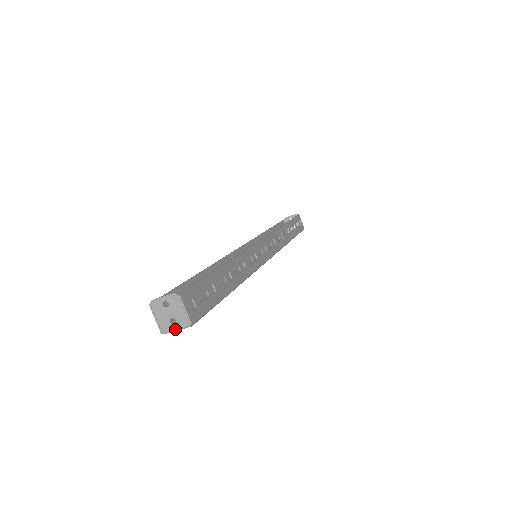
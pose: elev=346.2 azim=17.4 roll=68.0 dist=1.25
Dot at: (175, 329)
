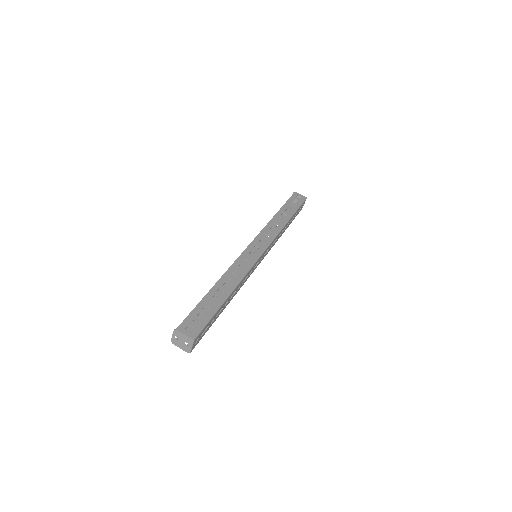
Dot at: (190, 347)
